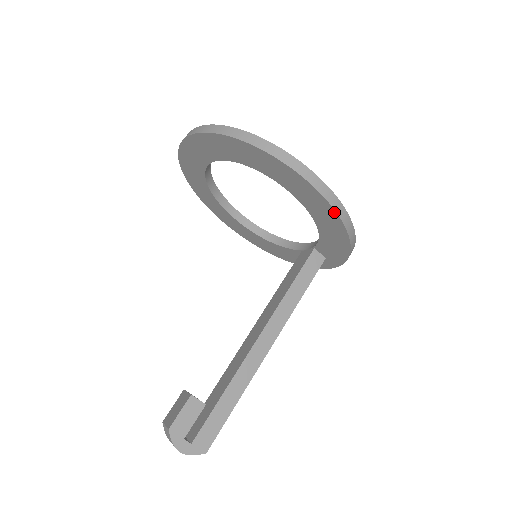
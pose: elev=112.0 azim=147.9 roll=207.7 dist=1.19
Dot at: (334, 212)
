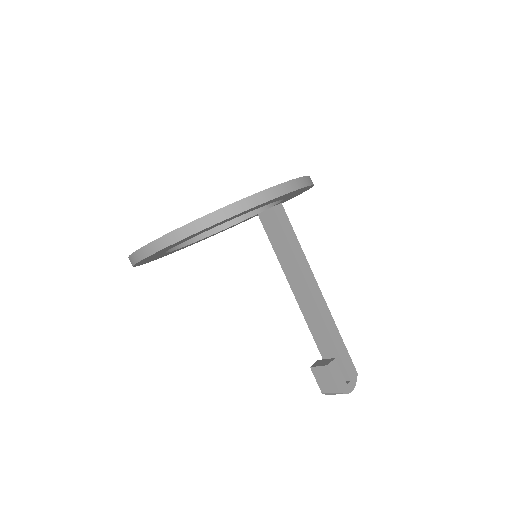
Dot at: occluded
